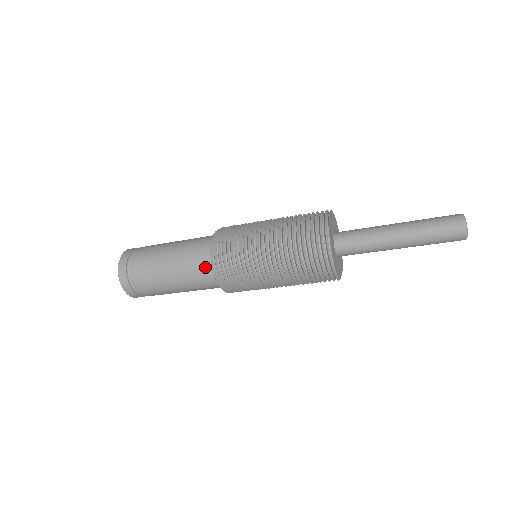
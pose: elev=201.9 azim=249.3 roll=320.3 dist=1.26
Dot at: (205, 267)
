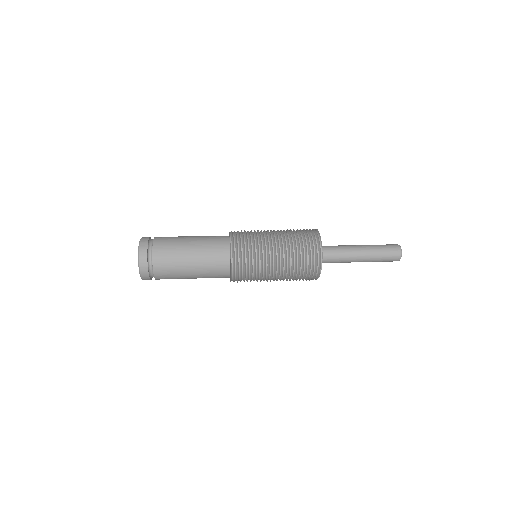
Dot at: (222, 274)
